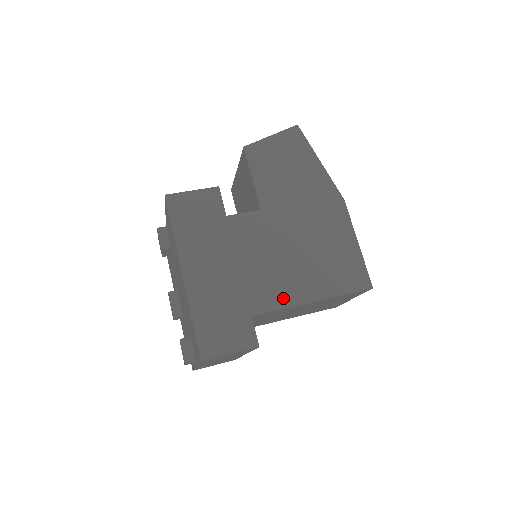
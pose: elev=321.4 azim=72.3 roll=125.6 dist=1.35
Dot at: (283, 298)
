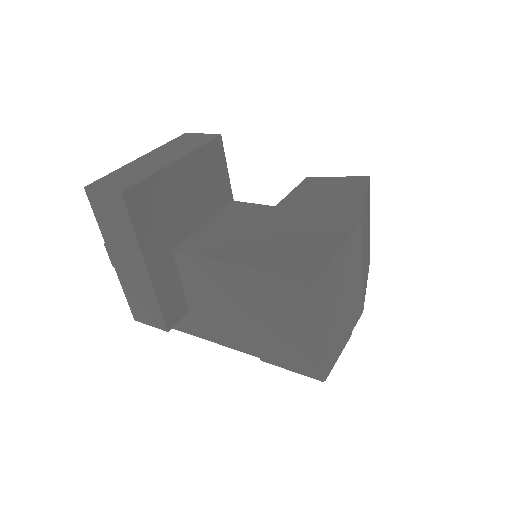
Dot at: (222, 253)
